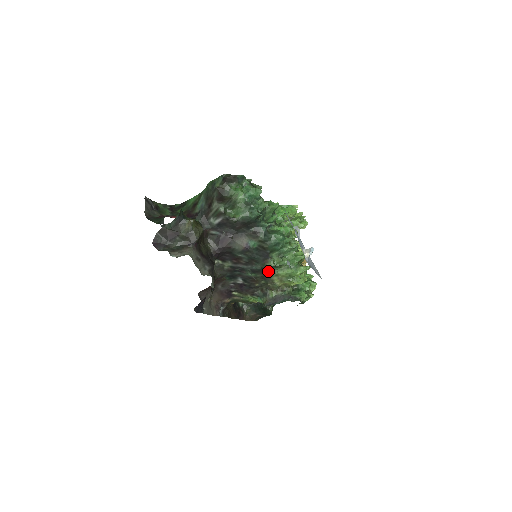
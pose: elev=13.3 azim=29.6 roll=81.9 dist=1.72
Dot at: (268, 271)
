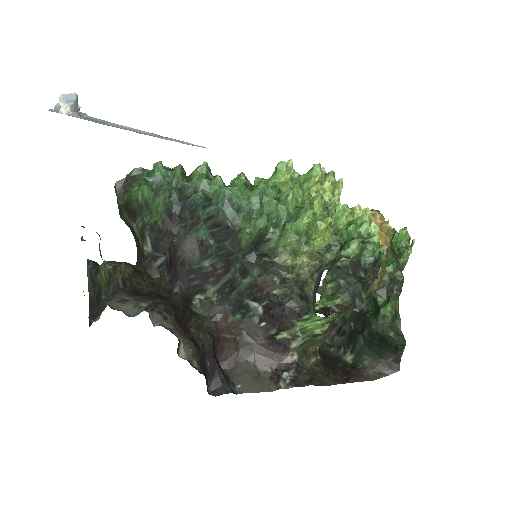
Dot at: (262, 255)
